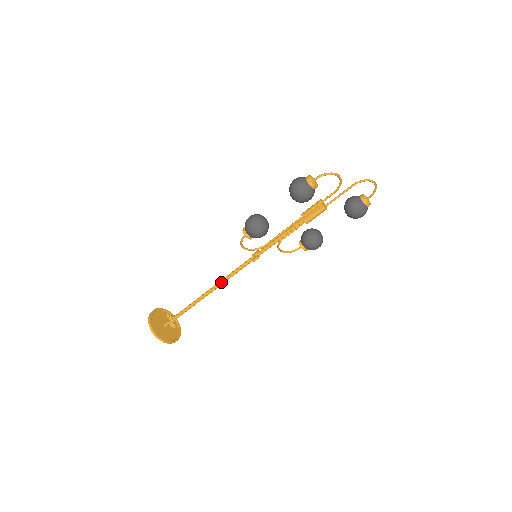
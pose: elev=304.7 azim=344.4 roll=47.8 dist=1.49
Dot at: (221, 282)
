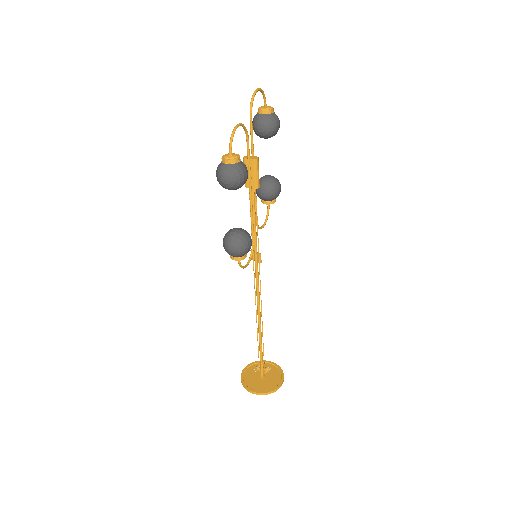
Dot at: (258, 304)
